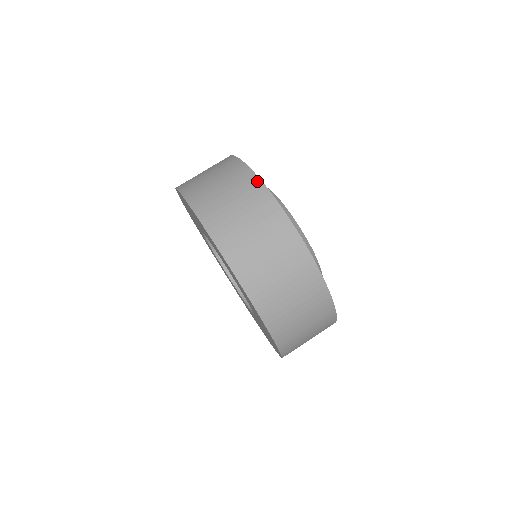
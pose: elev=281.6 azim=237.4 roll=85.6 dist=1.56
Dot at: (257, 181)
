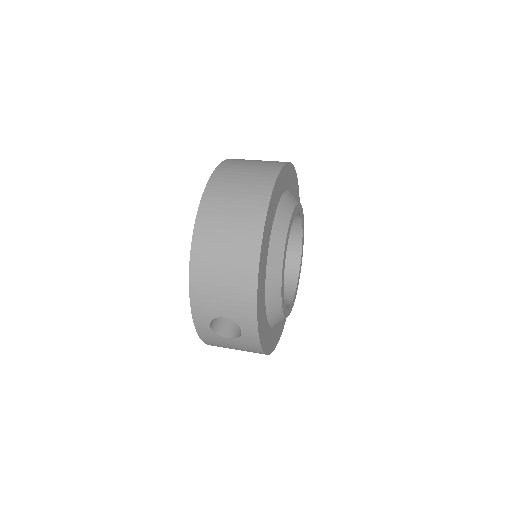
Dot at: (284, 162)
